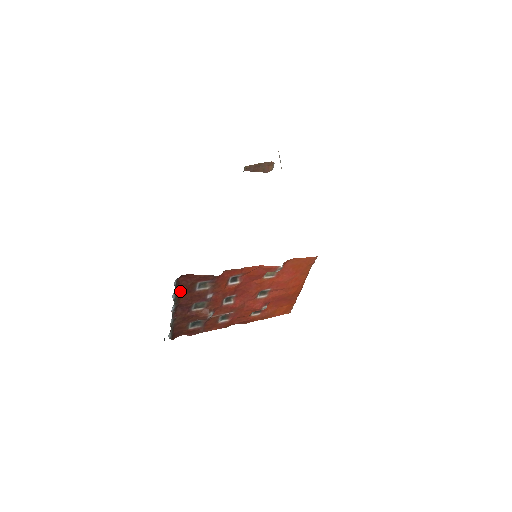
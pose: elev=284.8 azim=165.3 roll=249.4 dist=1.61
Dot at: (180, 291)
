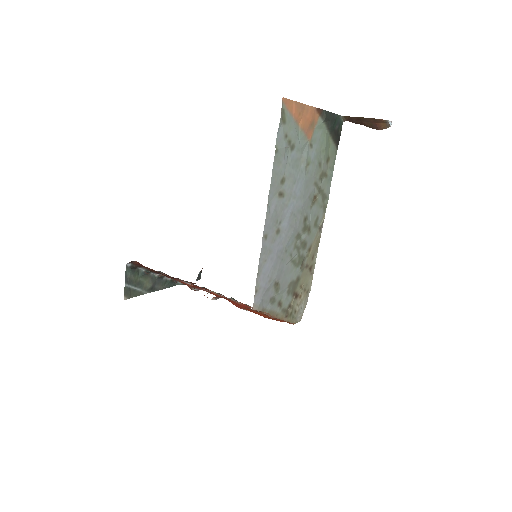
Dot at: occluded
